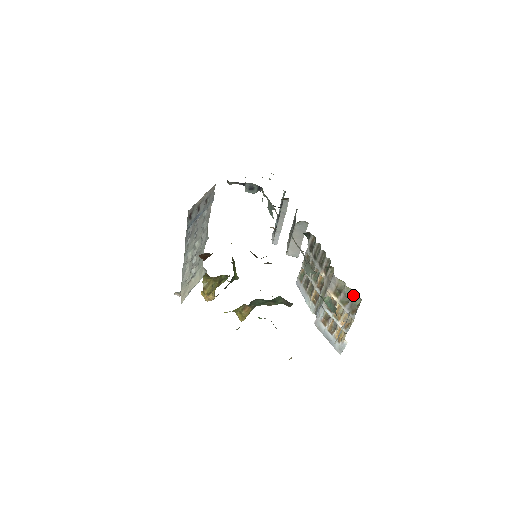
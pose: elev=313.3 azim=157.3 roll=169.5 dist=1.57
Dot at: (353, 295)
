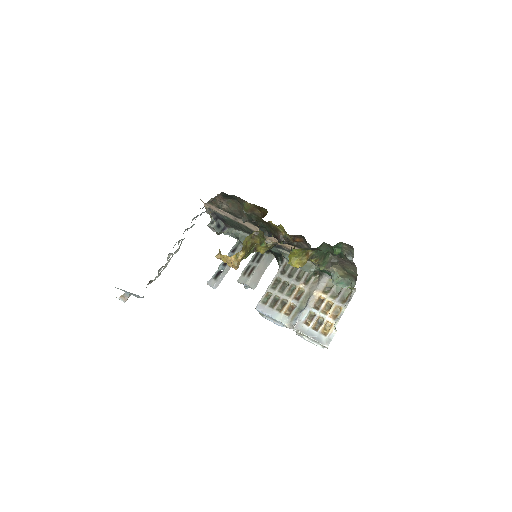
Dot at: occluded
